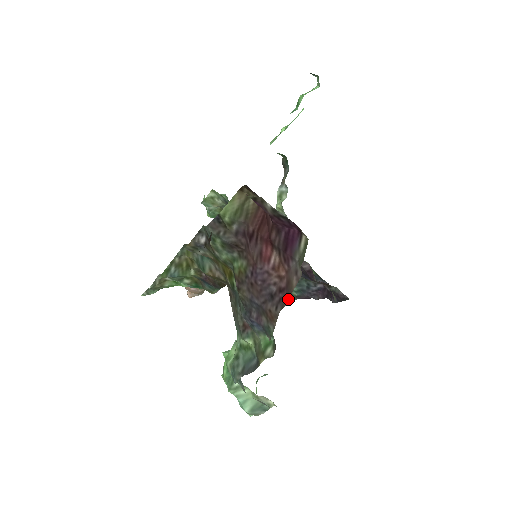
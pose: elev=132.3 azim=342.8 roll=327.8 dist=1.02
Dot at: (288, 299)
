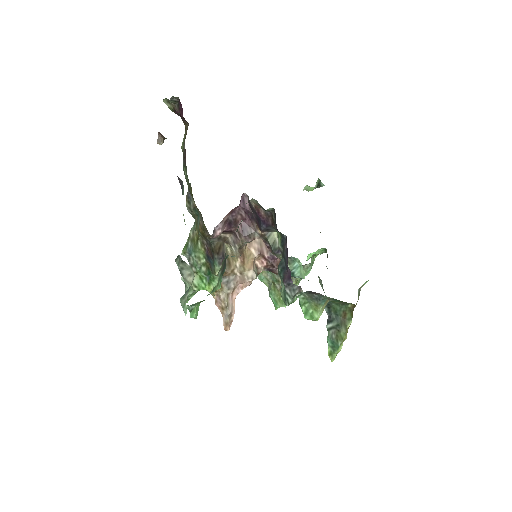
Dot at: occluded
